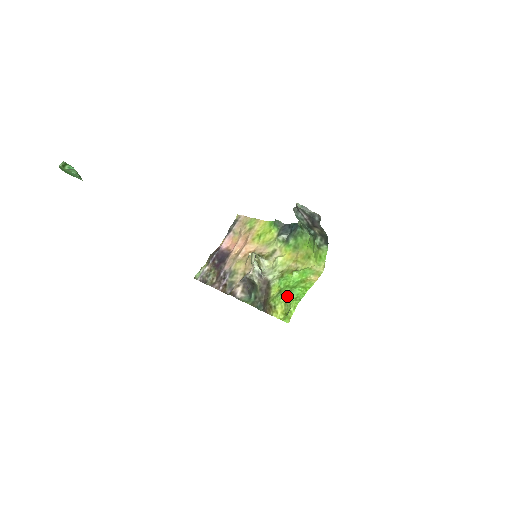
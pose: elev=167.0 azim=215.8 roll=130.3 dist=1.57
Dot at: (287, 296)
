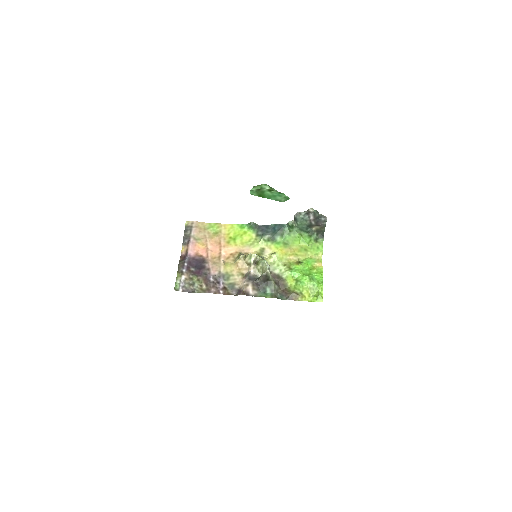
Dot at: (310, 282)
